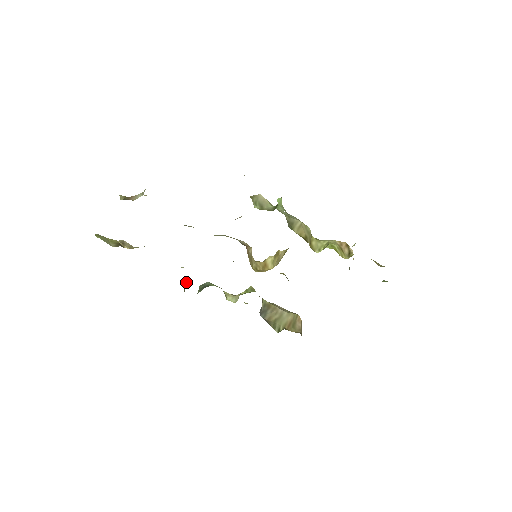
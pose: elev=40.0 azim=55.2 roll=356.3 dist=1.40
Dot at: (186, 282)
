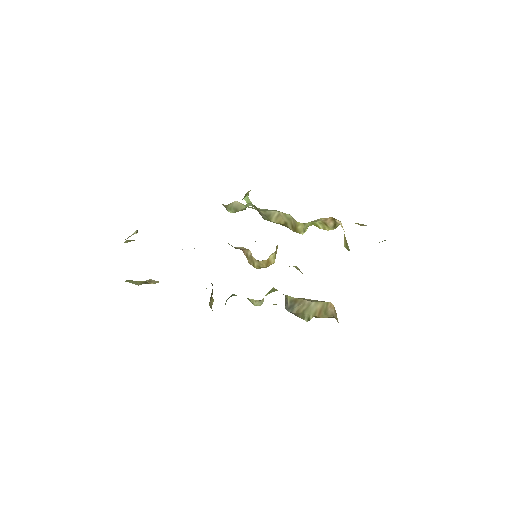
Dot at: (212, 299)
